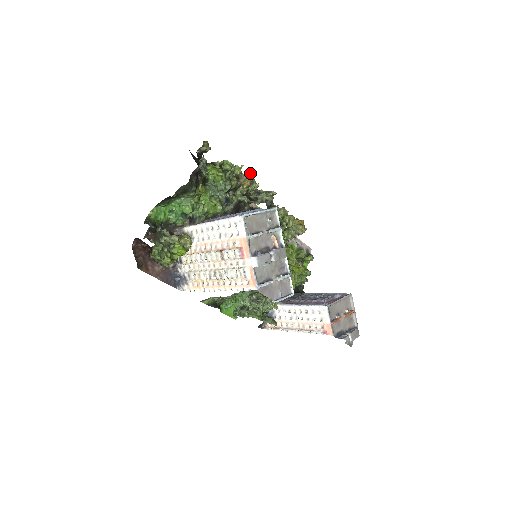
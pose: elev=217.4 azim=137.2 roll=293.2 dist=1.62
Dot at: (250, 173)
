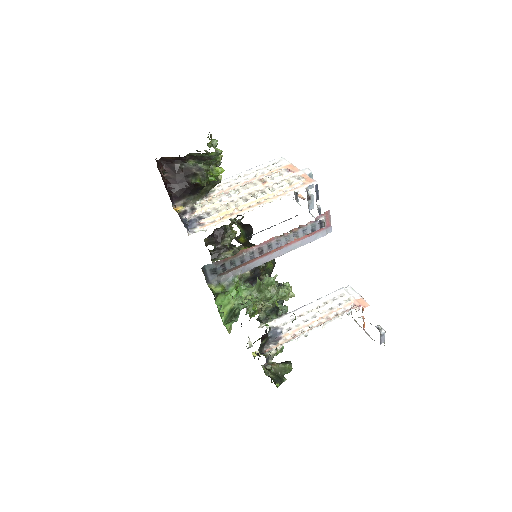
Dot at: occluded
